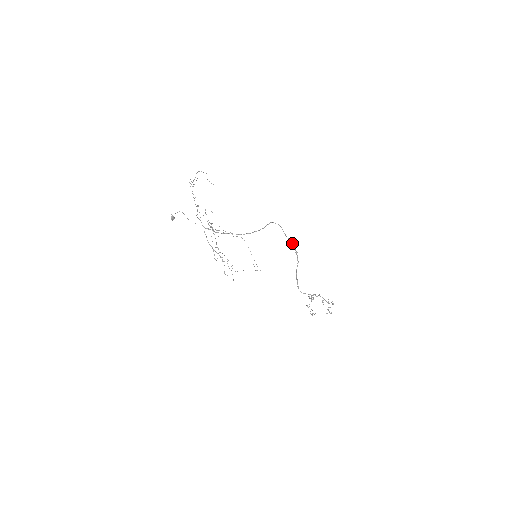
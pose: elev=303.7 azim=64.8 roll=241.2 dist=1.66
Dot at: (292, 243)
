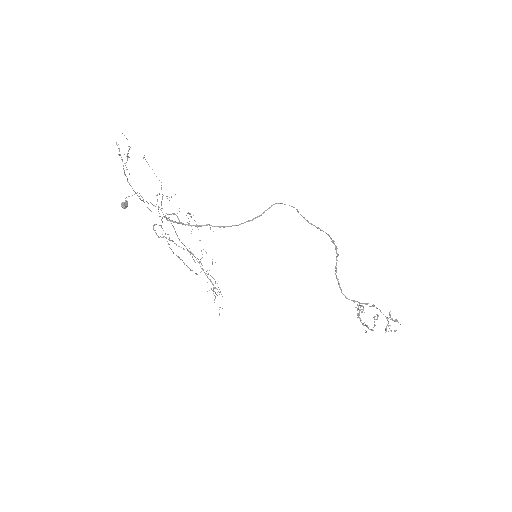
Dot at: (320, 230)
